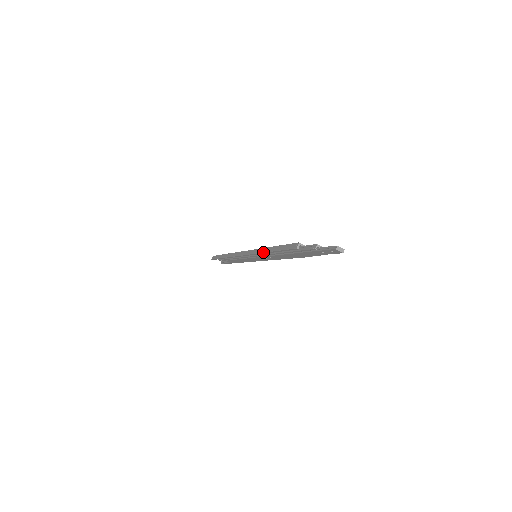
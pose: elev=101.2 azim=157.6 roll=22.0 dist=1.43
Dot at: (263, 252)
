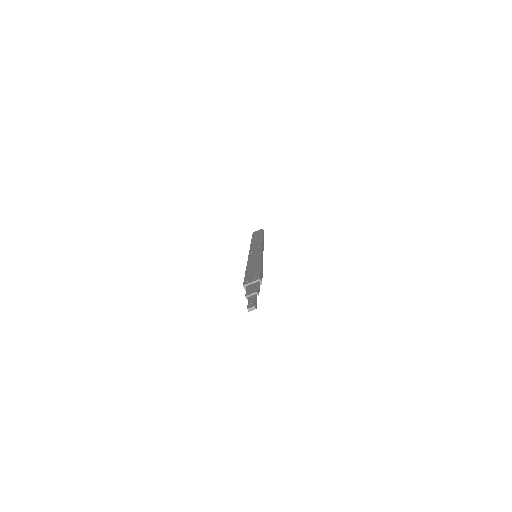
Dot at: occluded
